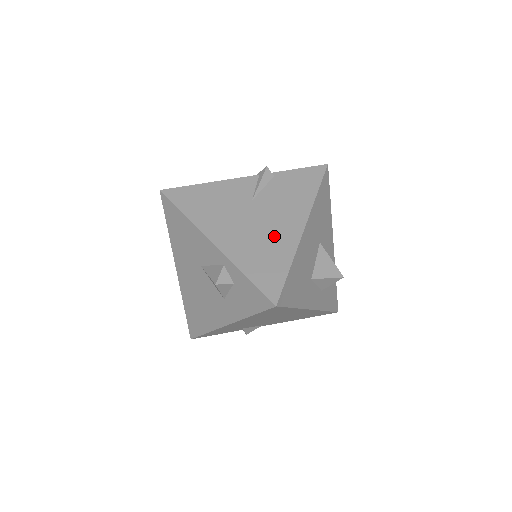
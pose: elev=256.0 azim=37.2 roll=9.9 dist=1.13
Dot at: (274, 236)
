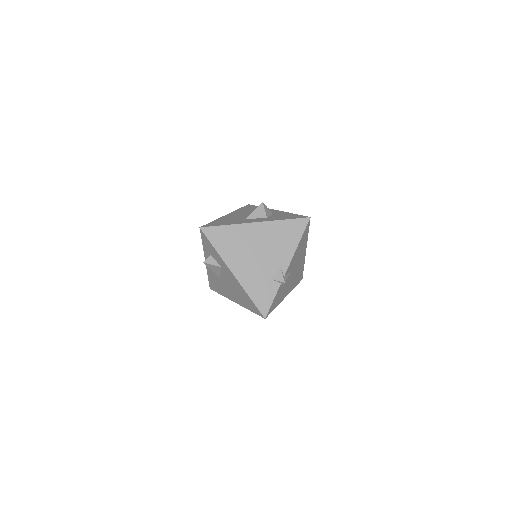
Dot at: occluded
